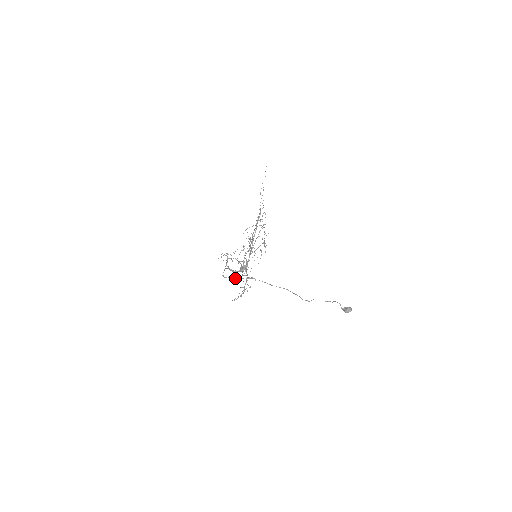
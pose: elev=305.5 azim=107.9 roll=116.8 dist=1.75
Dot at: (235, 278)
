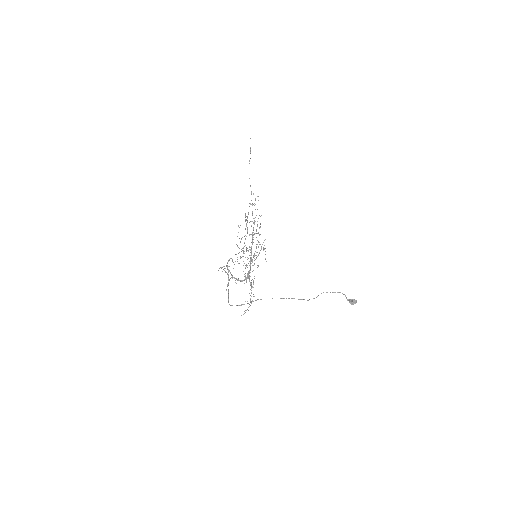
Dot at: (241, 305)
